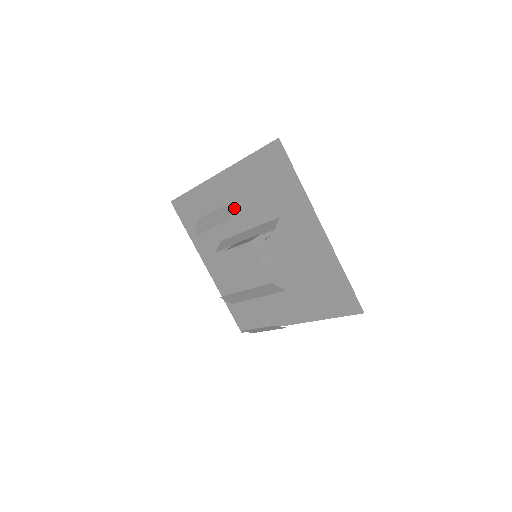
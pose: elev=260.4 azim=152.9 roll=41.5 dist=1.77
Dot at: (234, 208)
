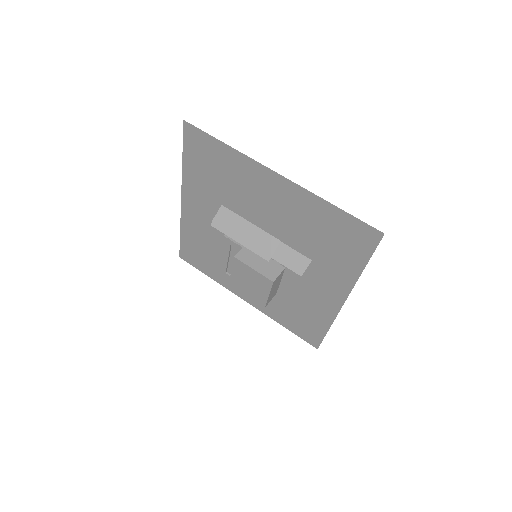
Dot at: (268, 208)
